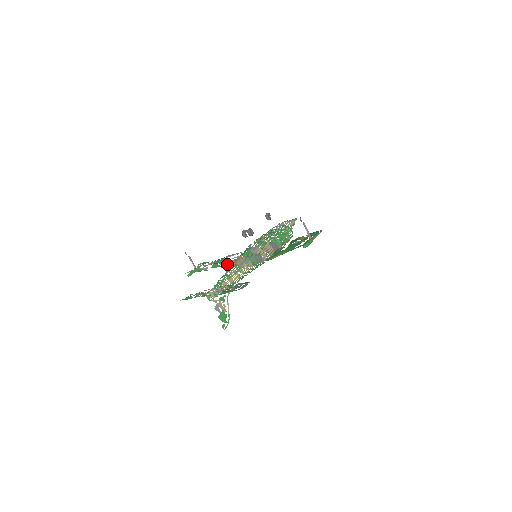
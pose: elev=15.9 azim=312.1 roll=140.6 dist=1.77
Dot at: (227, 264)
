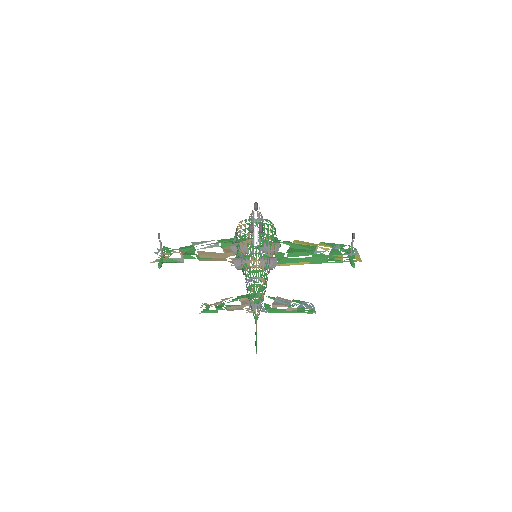
Dot at: occluded
